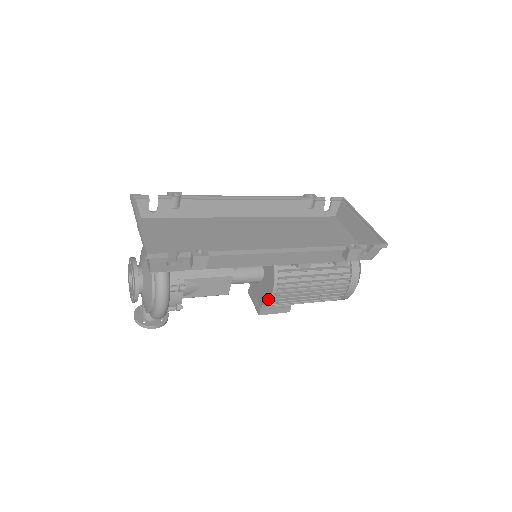
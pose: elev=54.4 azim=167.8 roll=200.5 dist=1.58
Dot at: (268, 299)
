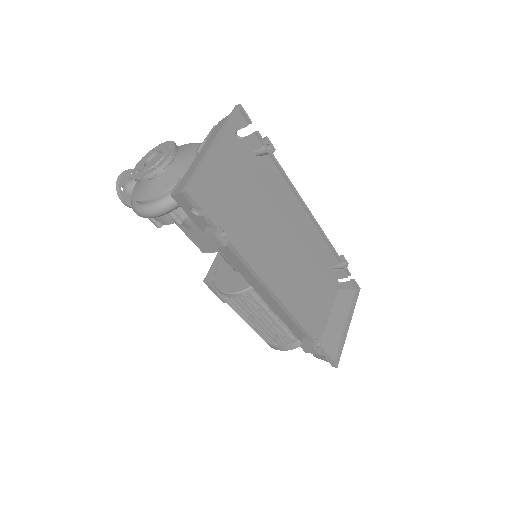
Dot at: (222, 290)
